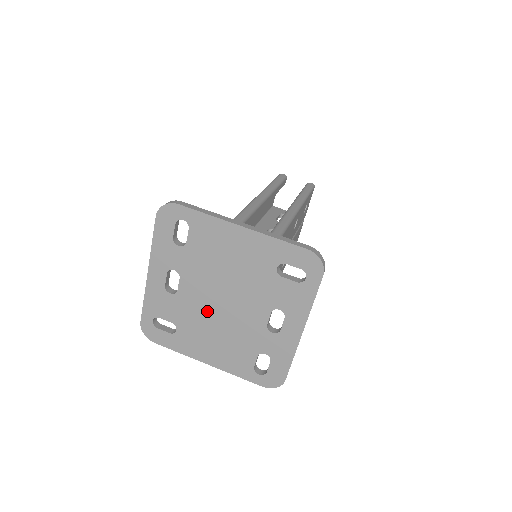
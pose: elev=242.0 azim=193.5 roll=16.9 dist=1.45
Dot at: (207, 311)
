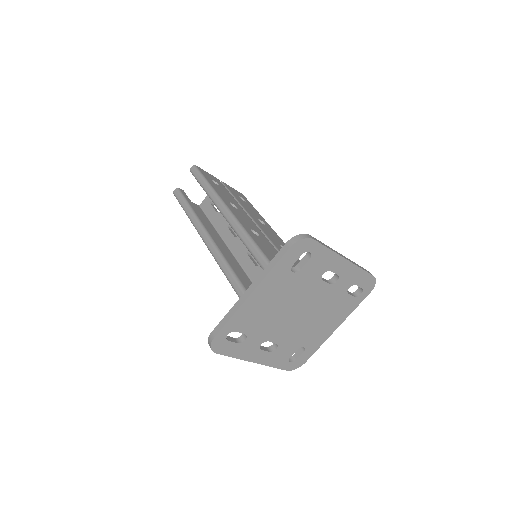
Dot at: (300, 325)
